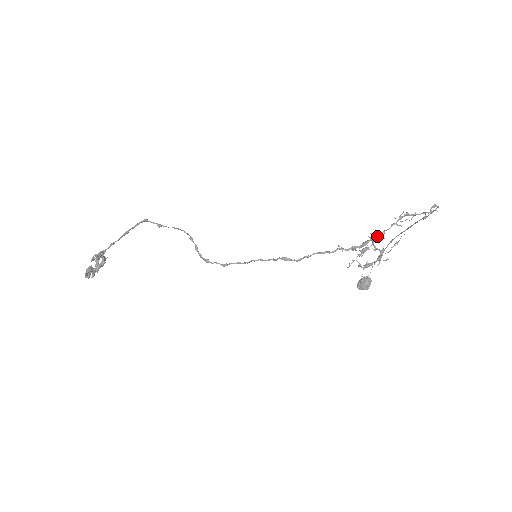
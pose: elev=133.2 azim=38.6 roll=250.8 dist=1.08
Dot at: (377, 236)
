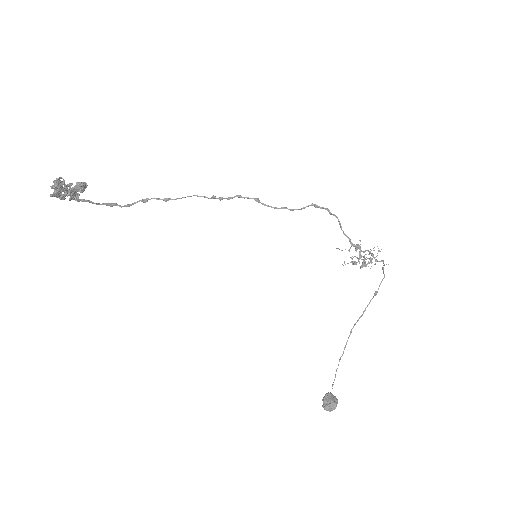
Dot at: (362, 251)
